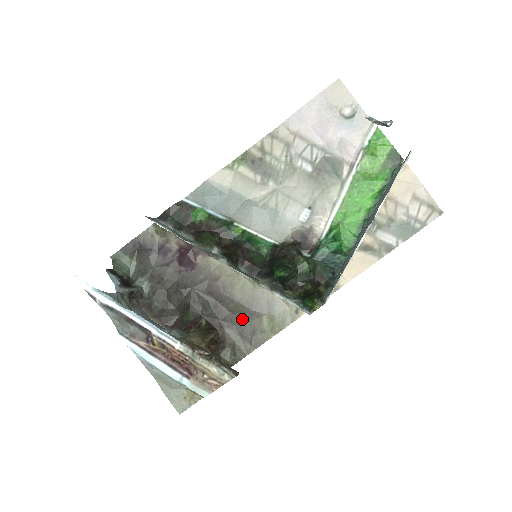
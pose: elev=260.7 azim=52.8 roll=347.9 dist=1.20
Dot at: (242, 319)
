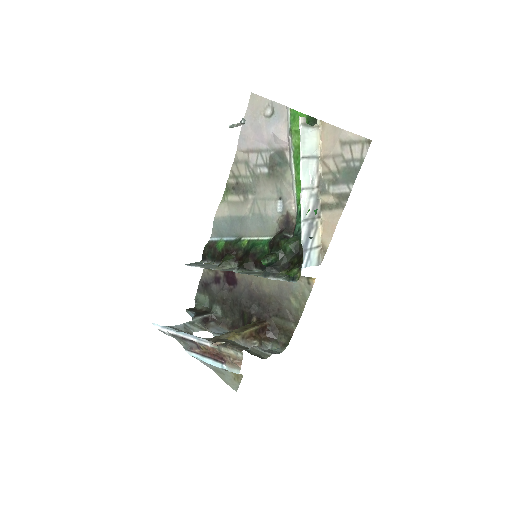
Dot at: (279, 306)
